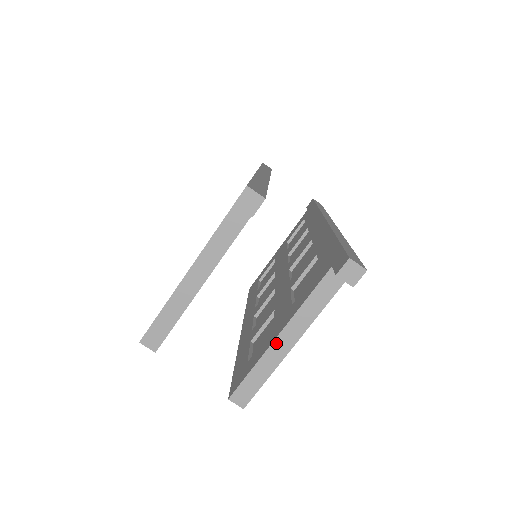
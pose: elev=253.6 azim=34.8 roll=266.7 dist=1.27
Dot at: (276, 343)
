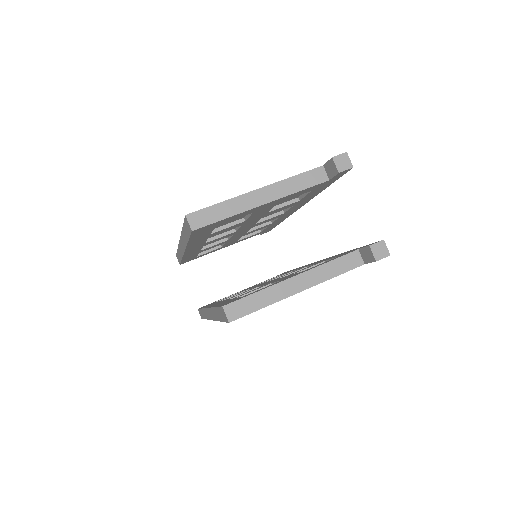
Dot at: (289, 281)
